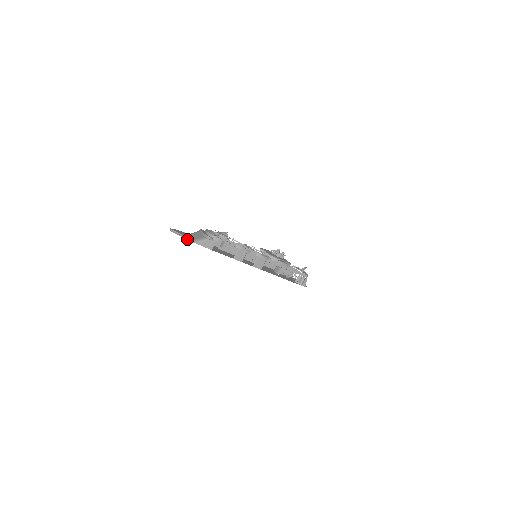
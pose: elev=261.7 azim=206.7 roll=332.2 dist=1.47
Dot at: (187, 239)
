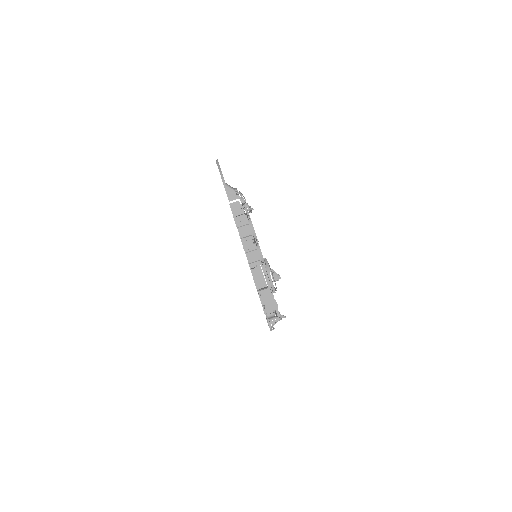
Dot at: (221, 174)
